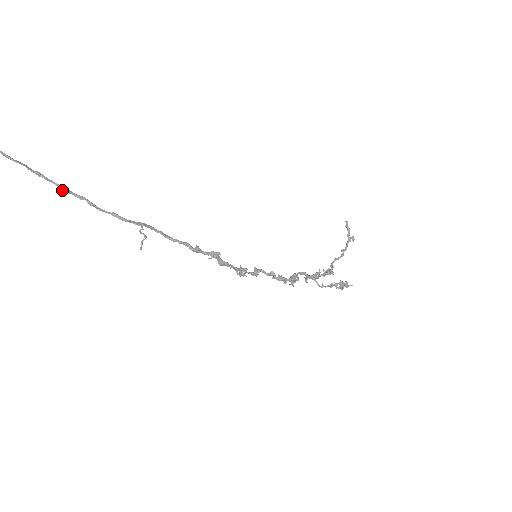
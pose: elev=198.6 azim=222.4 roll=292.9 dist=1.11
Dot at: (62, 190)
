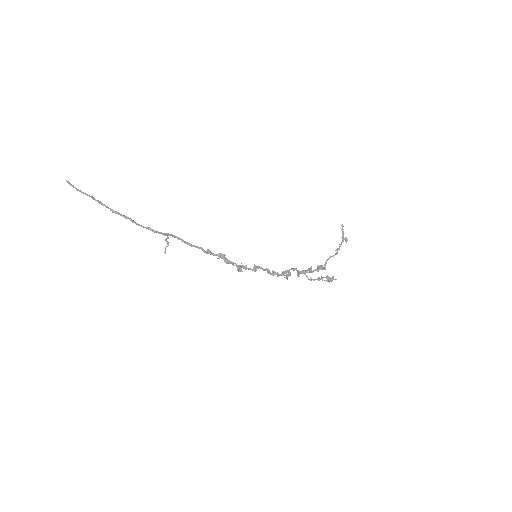
Dot at: occluded
